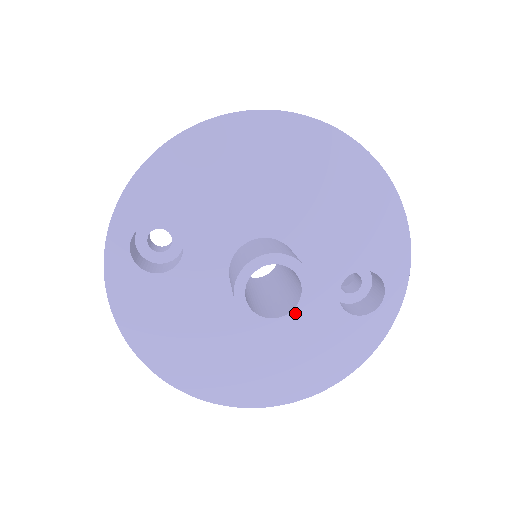
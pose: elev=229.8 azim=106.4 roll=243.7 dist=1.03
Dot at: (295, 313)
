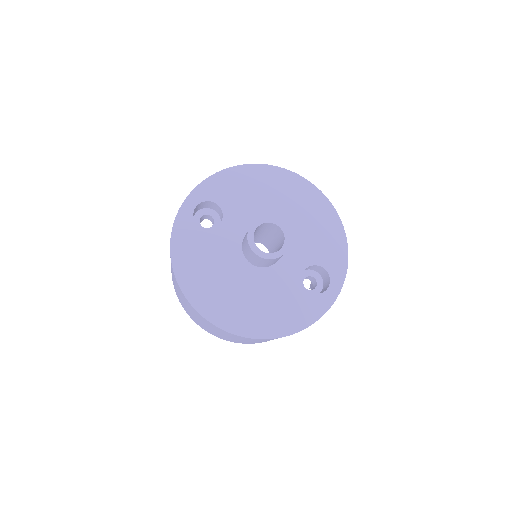
Dot at: (278, 254)
